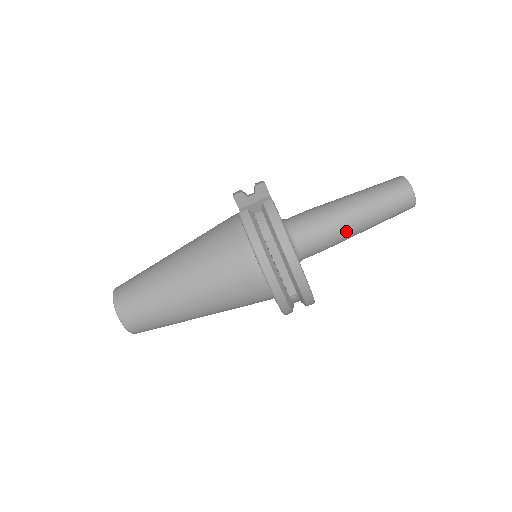
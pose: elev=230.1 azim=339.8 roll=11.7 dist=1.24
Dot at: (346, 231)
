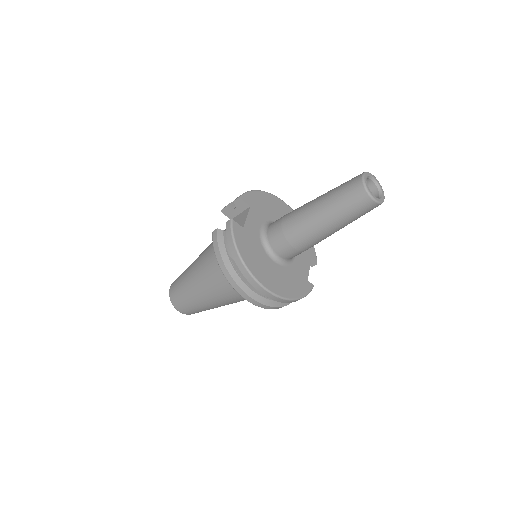
Dot at: (312, 235)
